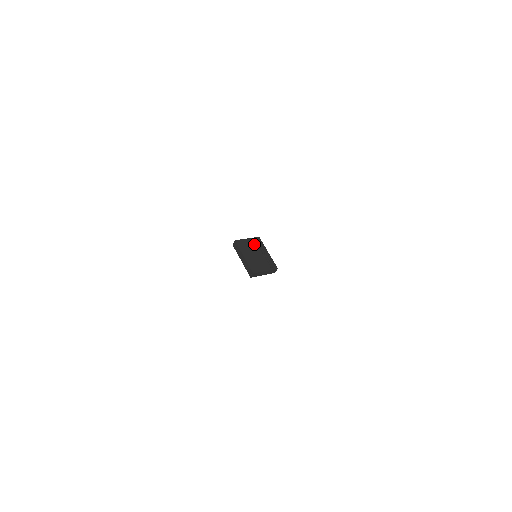
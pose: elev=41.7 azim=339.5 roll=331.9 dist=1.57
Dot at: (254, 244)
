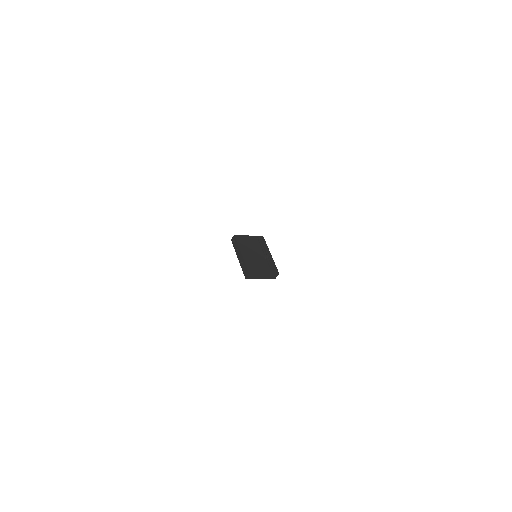
Dot at: (256, 243)
